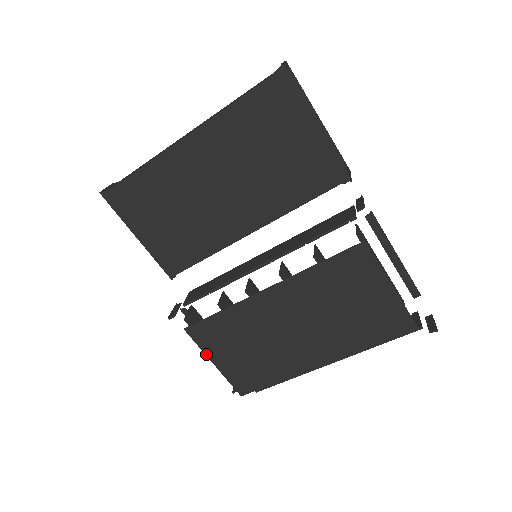
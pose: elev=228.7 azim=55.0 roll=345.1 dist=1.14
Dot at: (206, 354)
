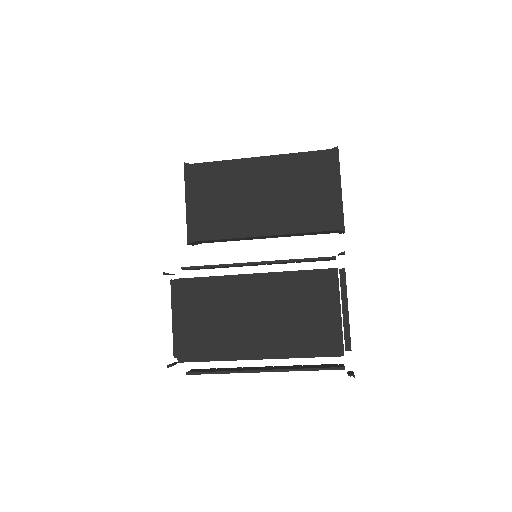
Dot at: (176, 309)
